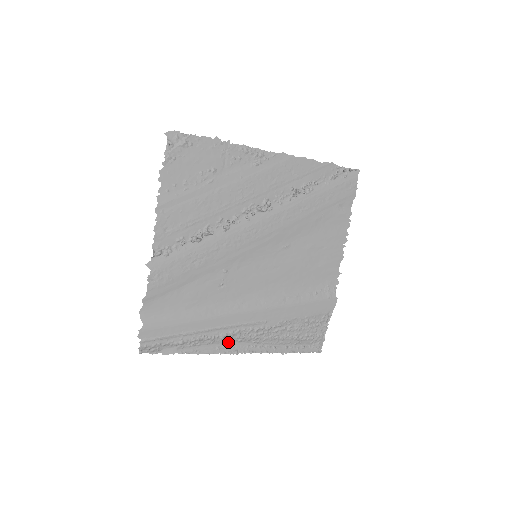
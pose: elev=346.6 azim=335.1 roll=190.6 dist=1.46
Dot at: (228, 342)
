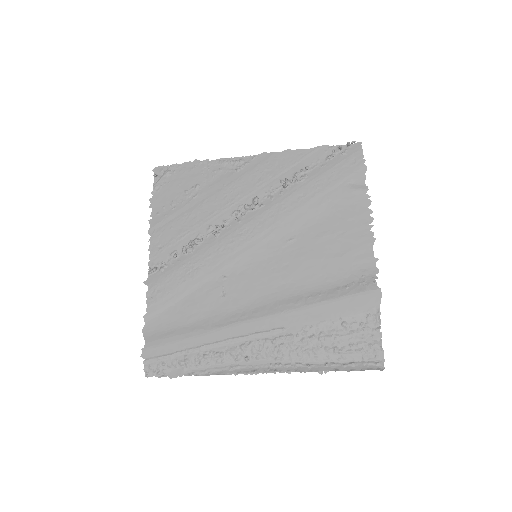
Dot at: (243, 360)
